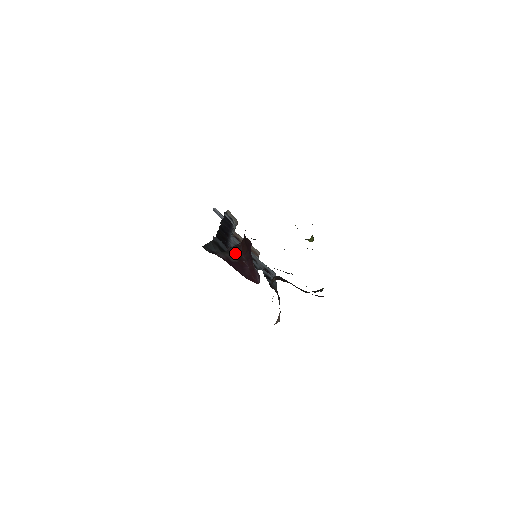
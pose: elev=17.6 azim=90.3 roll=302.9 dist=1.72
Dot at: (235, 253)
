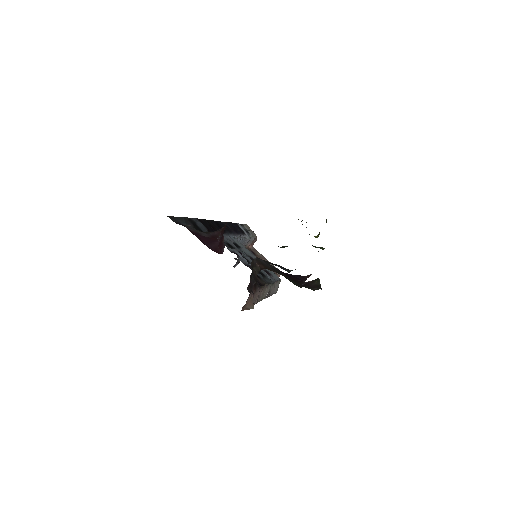
Dot at: (212, 233)
